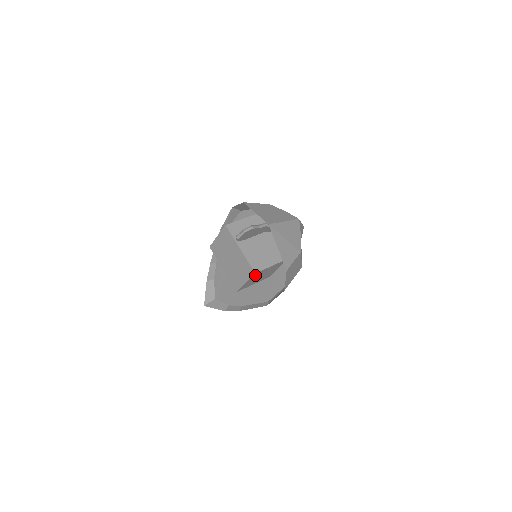
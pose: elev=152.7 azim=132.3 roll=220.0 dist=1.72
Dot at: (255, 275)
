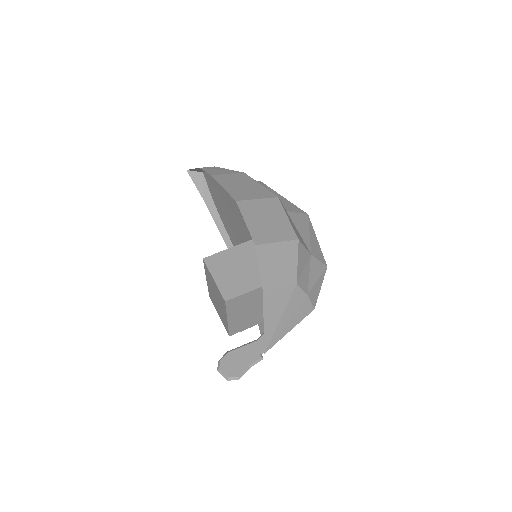
Dot at: occluded
